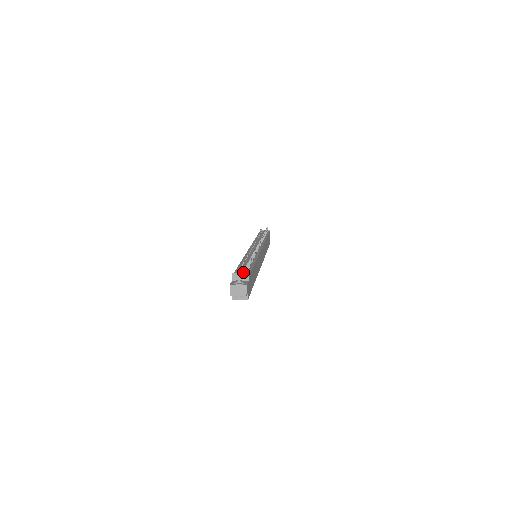
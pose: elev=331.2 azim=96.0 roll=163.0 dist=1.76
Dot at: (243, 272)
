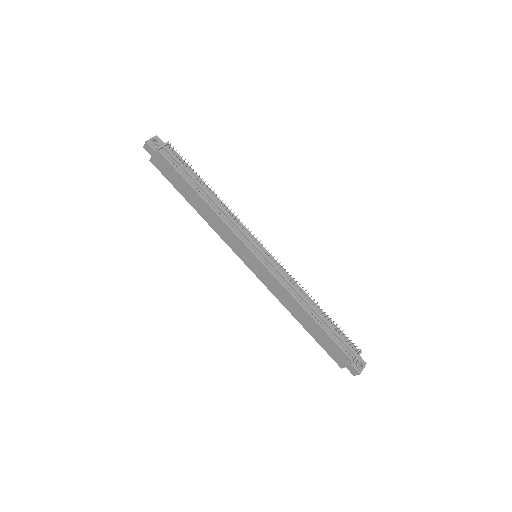
Dot at: (351, 349)
